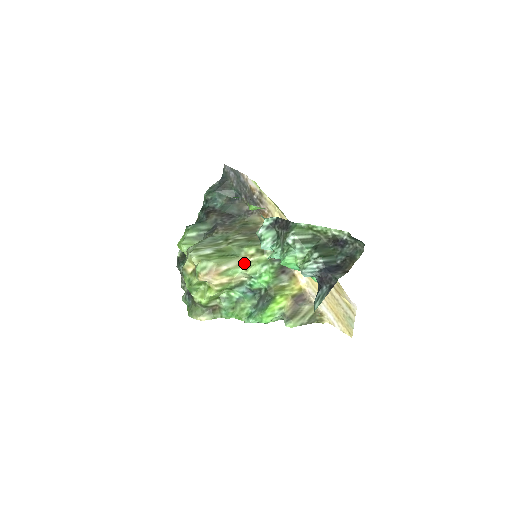
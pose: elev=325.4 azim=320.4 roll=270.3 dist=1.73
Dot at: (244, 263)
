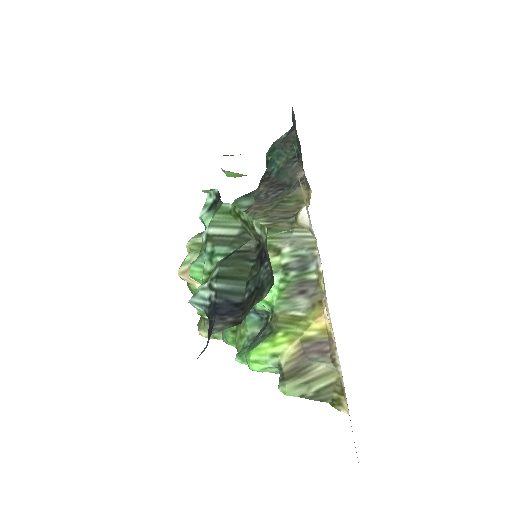
Dot at: occluded
